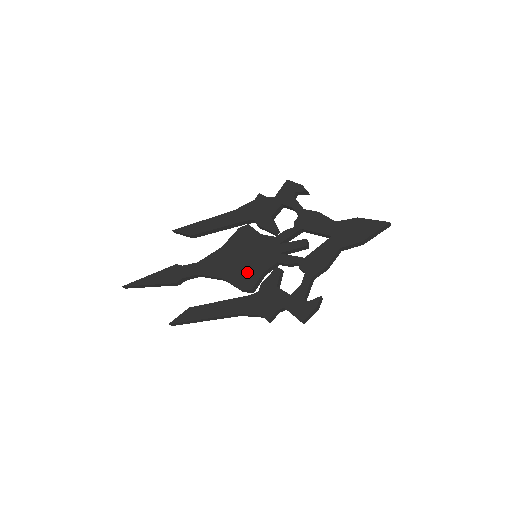
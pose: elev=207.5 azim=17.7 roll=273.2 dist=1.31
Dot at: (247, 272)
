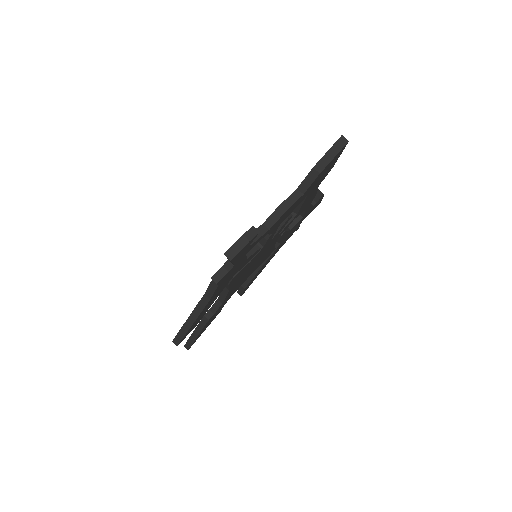
Dot at: occluded
